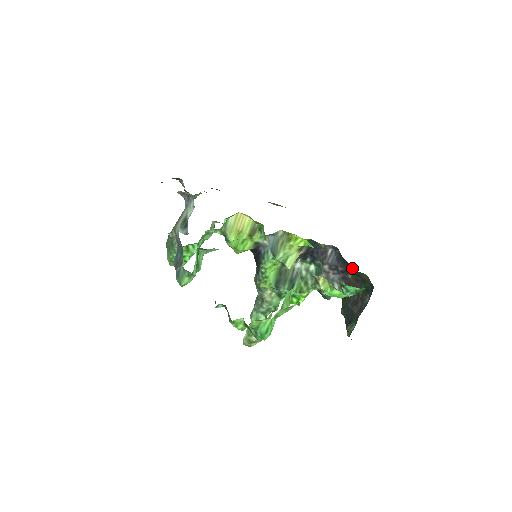
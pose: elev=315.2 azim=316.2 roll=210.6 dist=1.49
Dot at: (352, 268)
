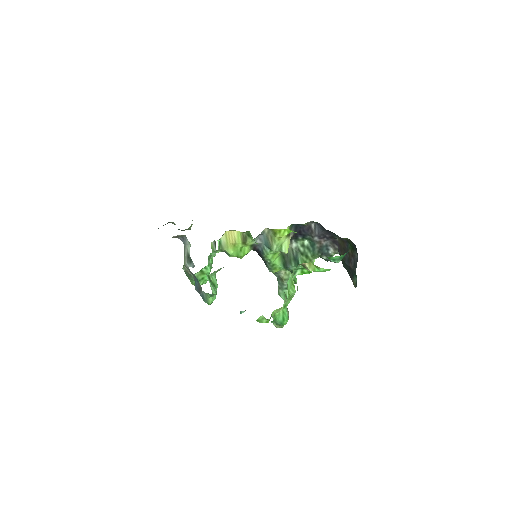
Dot at: (335, 234)
